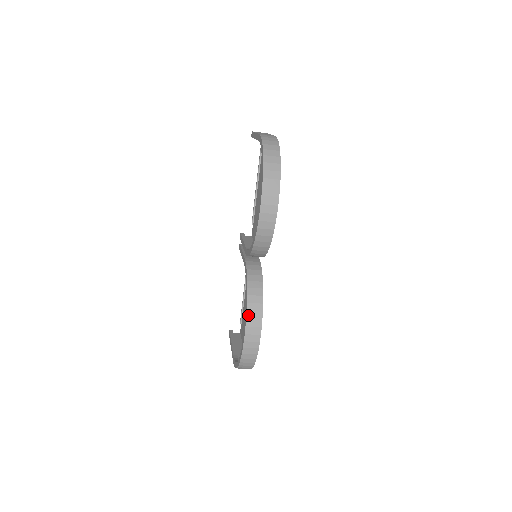
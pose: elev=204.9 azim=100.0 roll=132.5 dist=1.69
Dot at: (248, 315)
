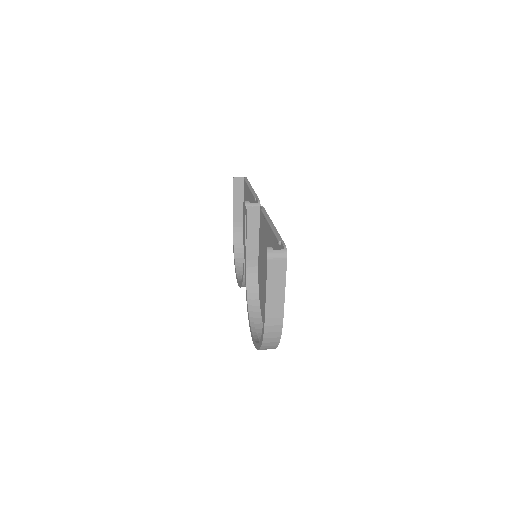
Dot at: occluded
